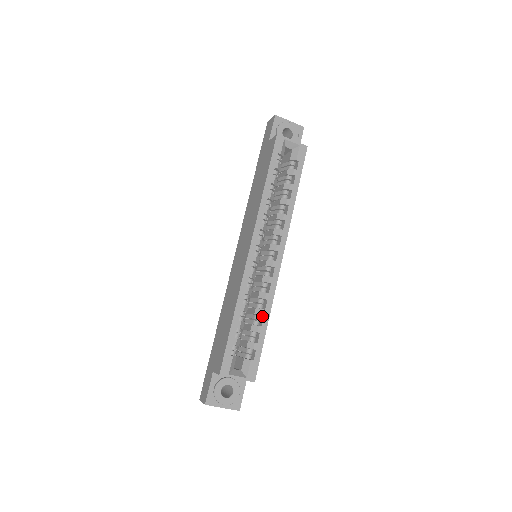
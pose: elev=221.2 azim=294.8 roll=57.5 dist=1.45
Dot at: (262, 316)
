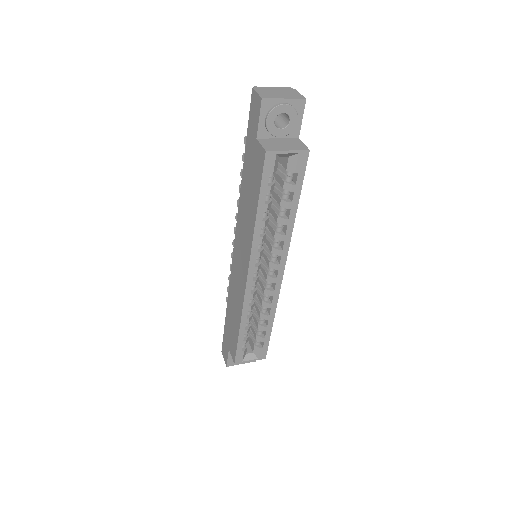
Dot at: (267, 318)
